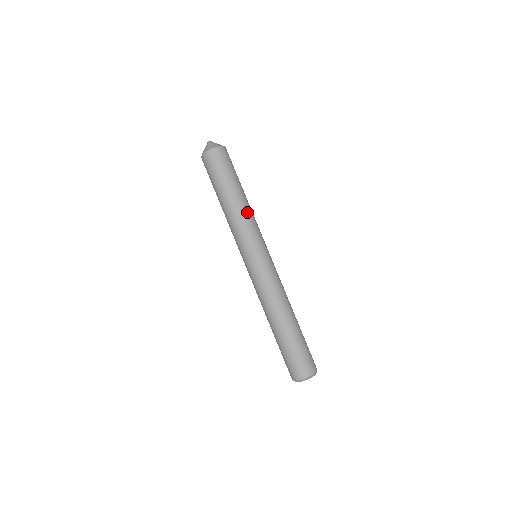
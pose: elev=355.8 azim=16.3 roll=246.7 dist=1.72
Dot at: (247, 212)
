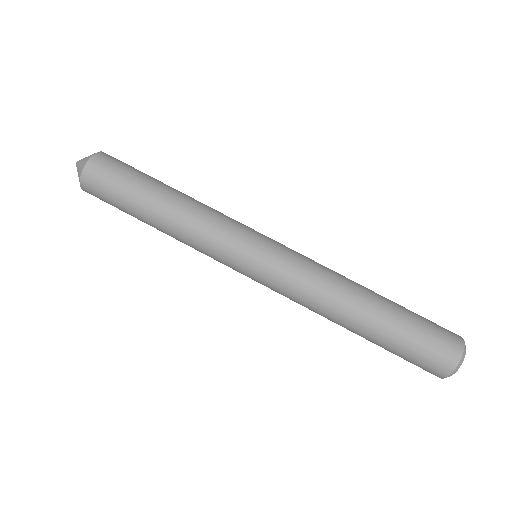
Dot at: (204, 204)
